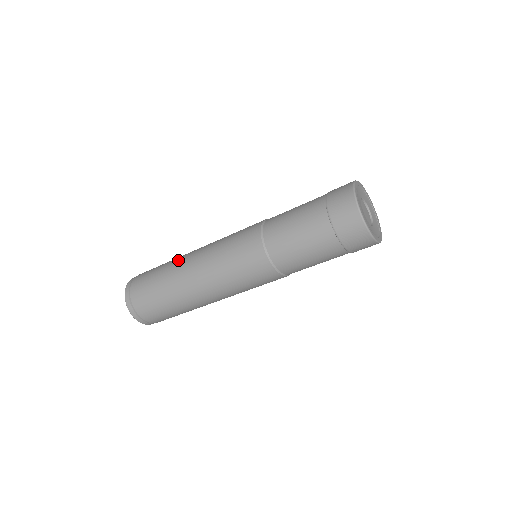
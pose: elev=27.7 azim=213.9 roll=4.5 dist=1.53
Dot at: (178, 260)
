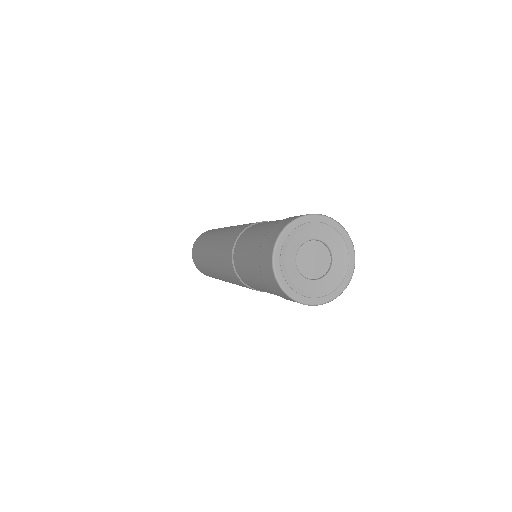
Dot at: (211, 235)
